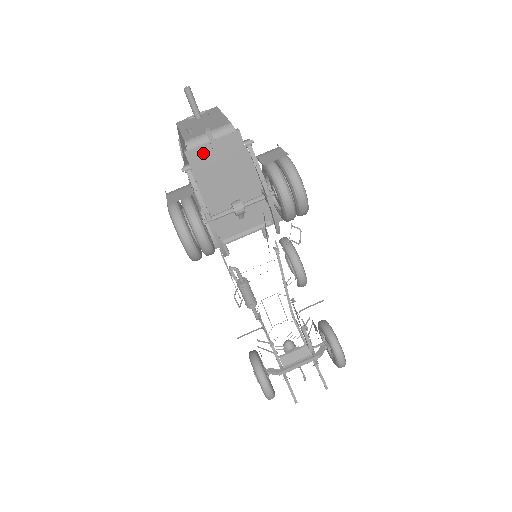
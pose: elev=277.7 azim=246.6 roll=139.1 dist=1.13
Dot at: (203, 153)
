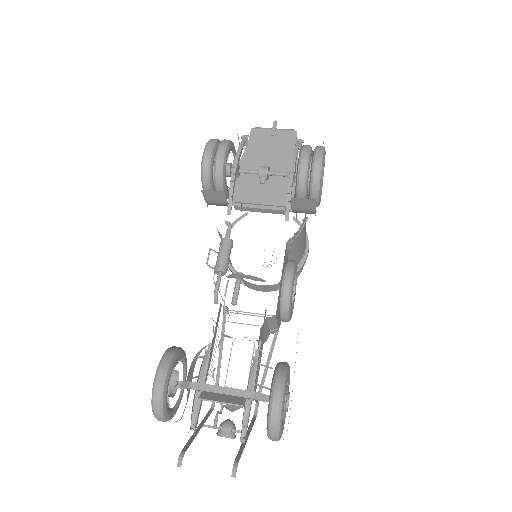
Dot at: (263, 134)
